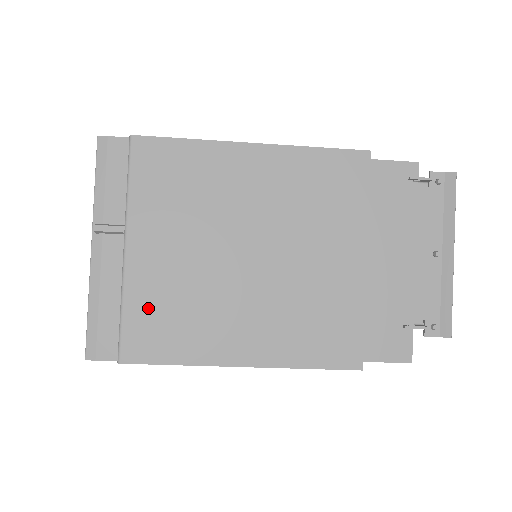
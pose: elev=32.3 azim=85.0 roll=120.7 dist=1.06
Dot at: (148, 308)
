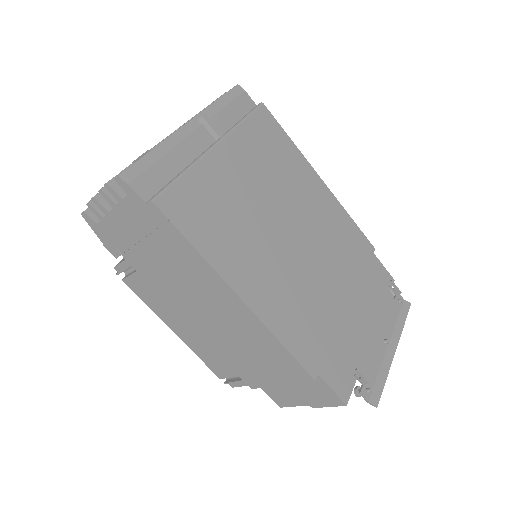
Dot at: (203, 191)
